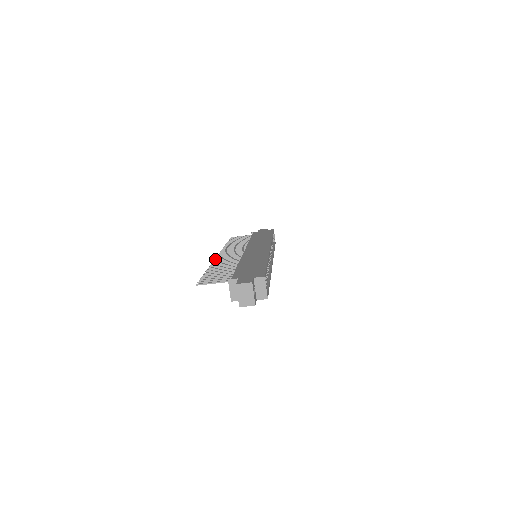
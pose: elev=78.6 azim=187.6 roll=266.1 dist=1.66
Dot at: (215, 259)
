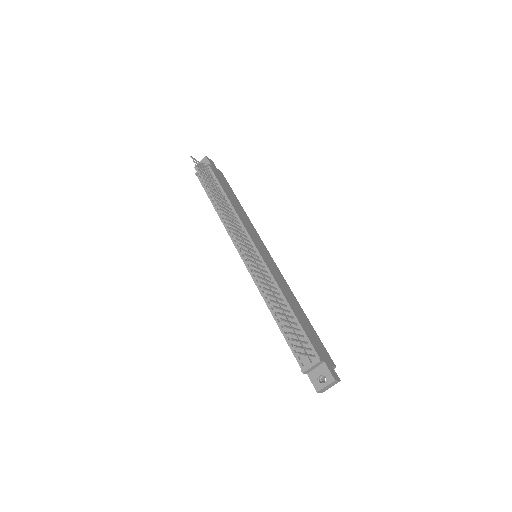
Dot at: (249, 259)
